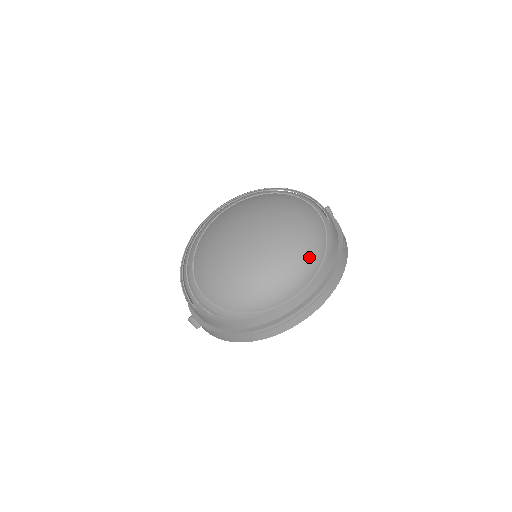
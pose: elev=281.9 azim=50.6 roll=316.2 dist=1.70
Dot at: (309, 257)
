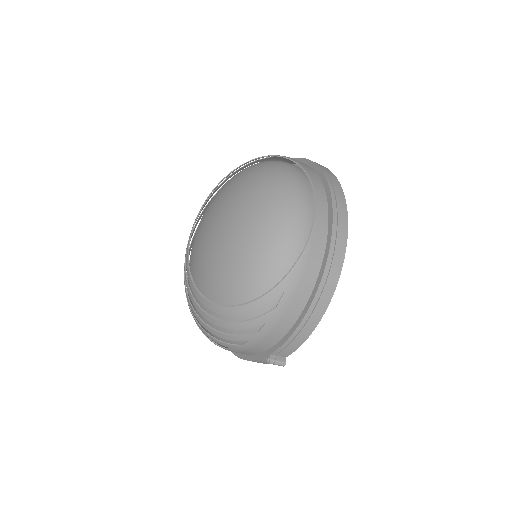
Dot at: (286, 173)
